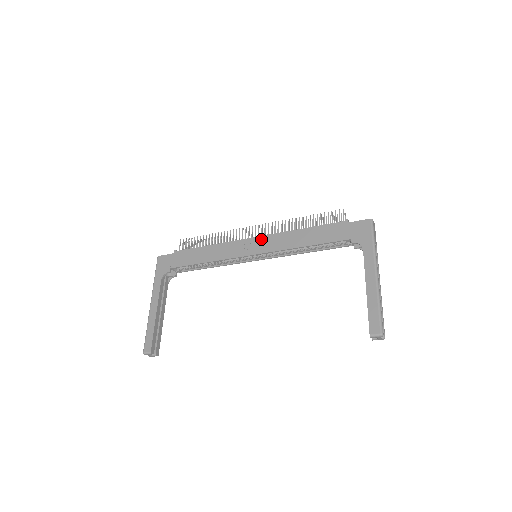
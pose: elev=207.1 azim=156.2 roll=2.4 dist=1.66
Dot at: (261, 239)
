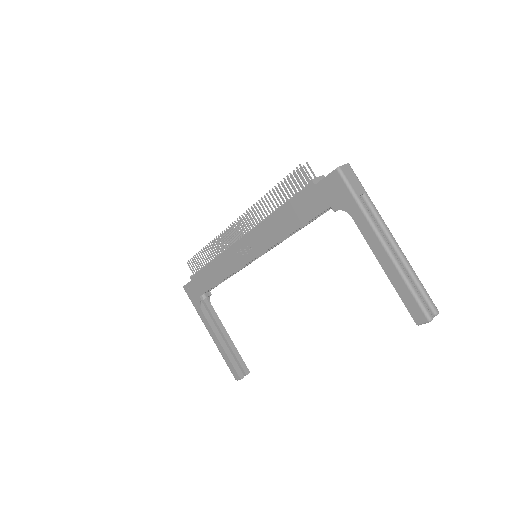
Dot at: (246, 240)
